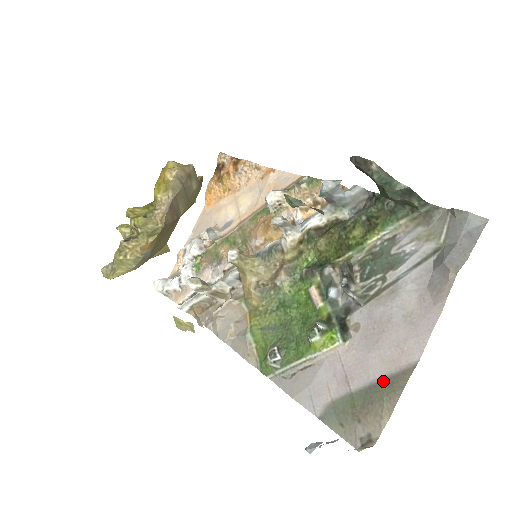
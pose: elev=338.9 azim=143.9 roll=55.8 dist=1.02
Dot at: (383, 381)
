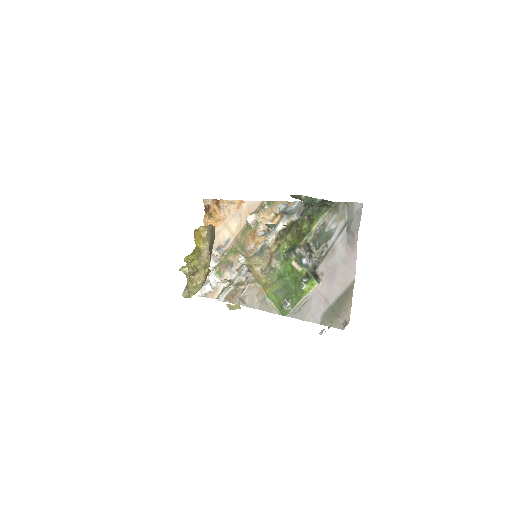
Dot at: (343, 294)
